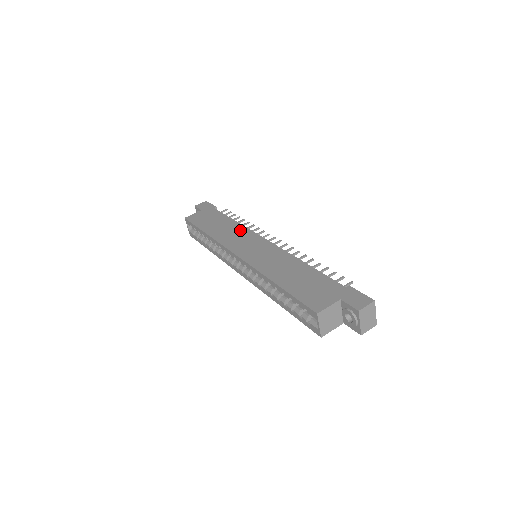
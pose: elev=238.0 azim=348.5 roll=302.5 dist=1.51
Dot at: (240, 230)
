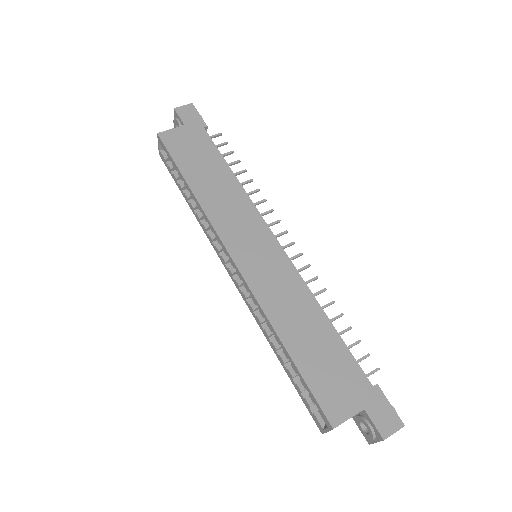
Dot at: (241, 201)
